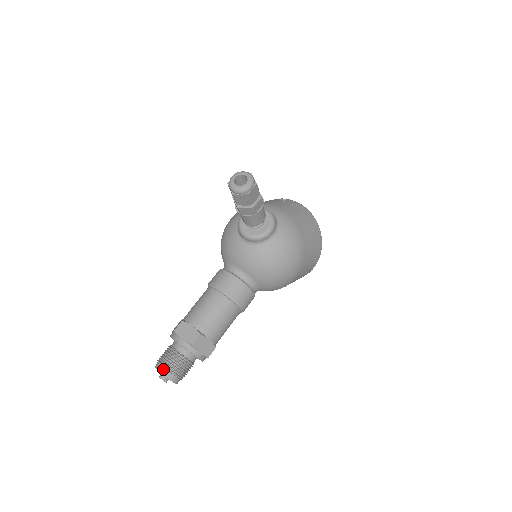
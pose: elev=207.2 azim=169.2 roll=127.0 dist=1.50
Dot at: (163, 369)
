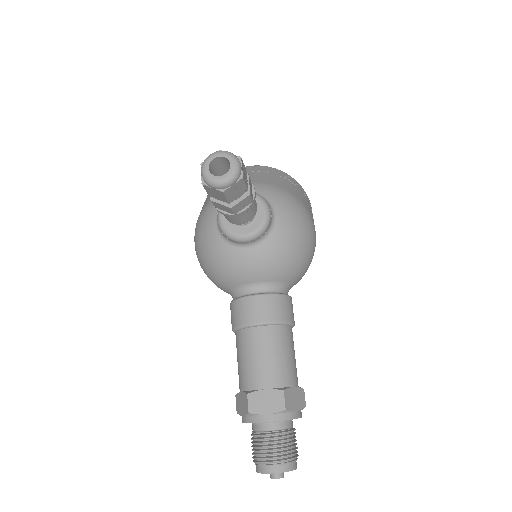
Dot at: (274, 467)
